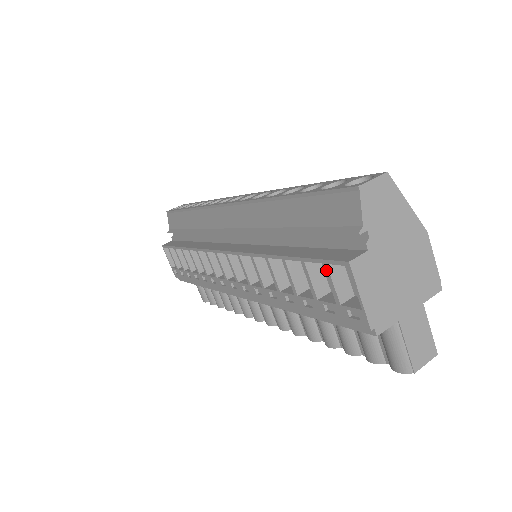
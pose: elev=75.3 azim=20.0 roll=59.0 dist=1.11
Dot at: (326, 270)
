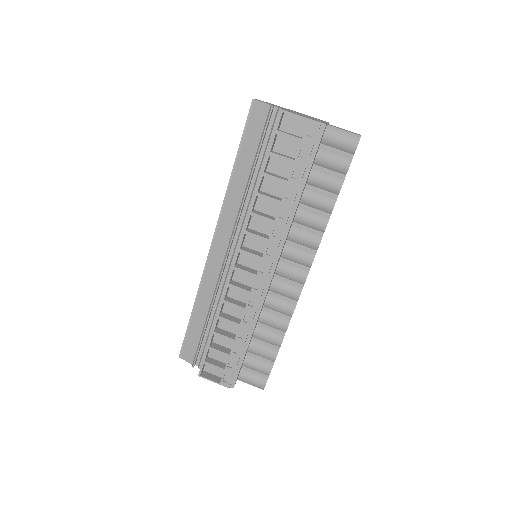
Dot at: (280, 134)
